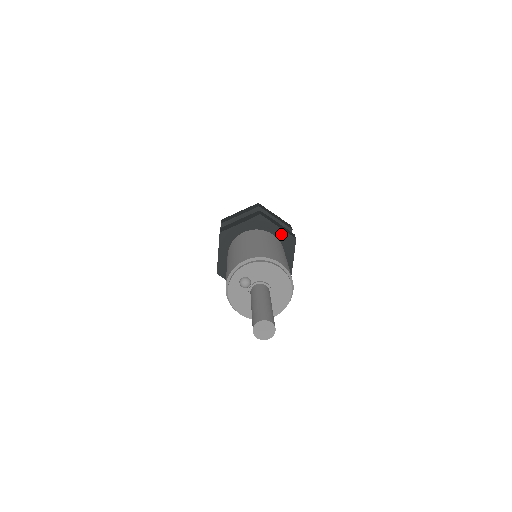
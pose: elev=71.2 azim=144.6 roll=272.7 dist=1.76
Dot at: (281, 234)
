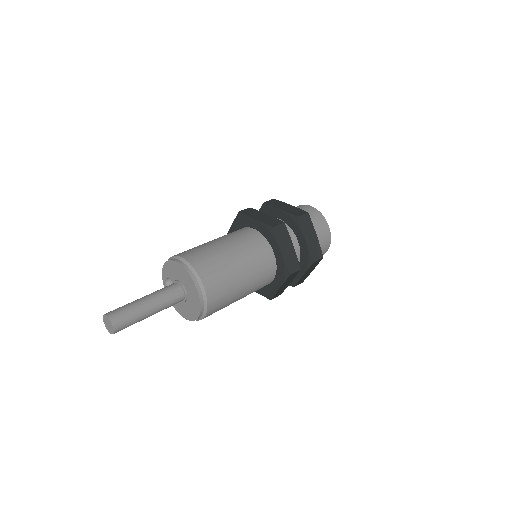
Dot at: (260, 226)
